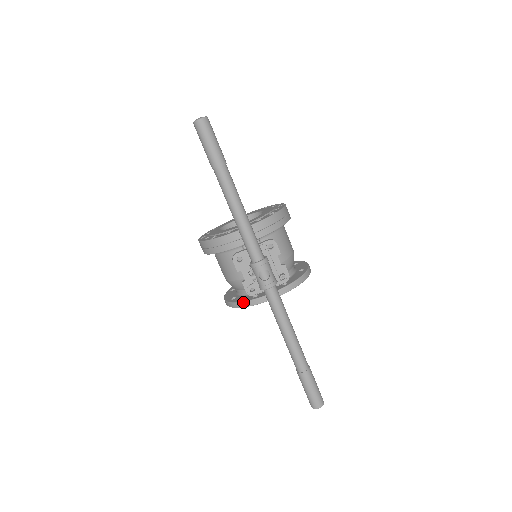
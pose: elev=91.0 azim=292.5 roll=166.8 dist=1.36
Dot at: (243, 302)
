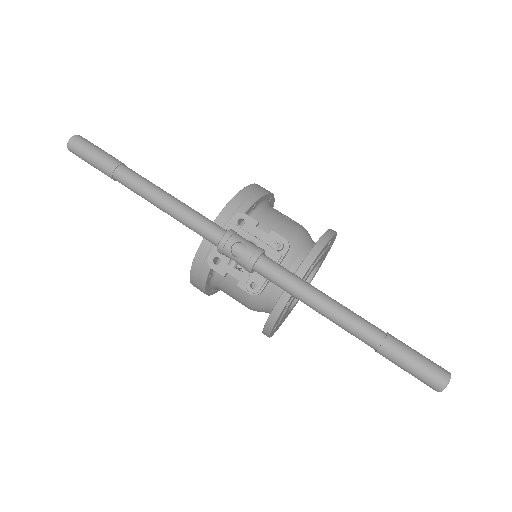
Dot at: (270, 315)
